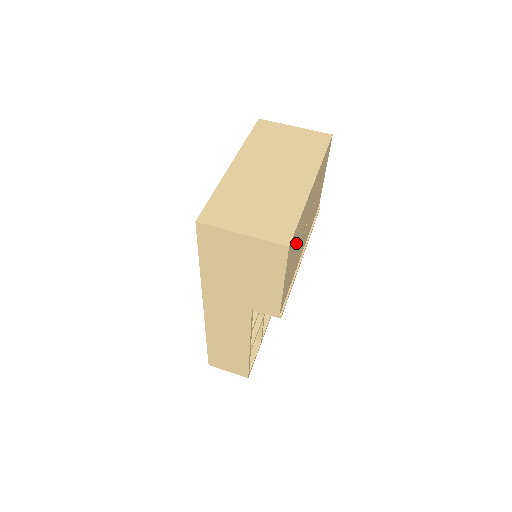
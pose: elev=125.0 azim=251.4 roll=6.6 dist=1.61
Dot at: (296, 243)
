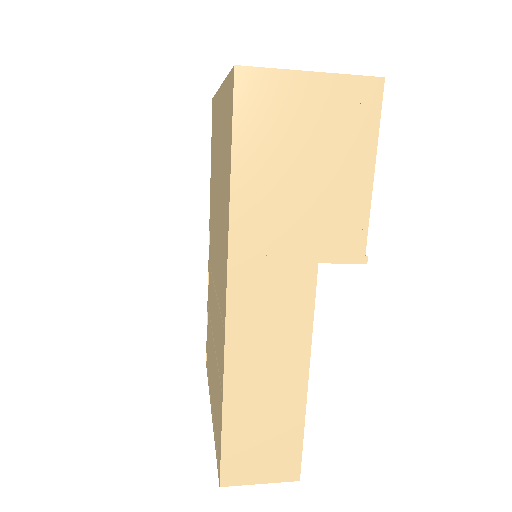
Dot at: occluded
